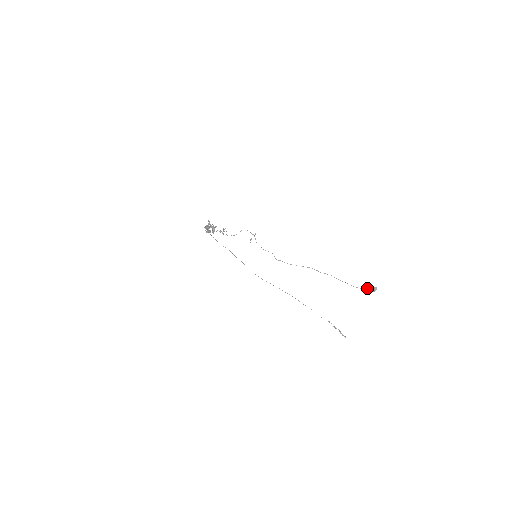
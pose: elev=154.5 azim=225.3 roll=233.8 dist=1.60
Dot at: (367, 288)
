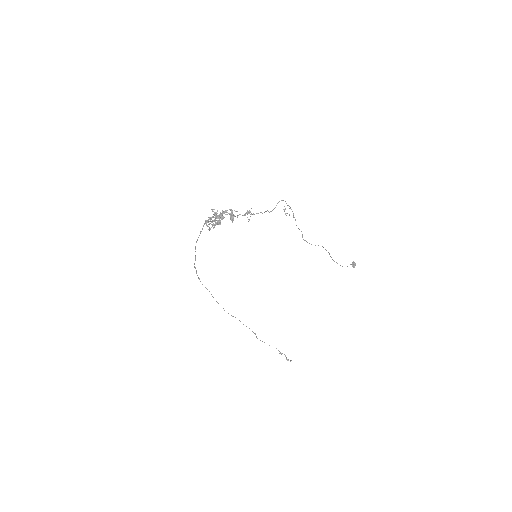
Dot at: occluded
